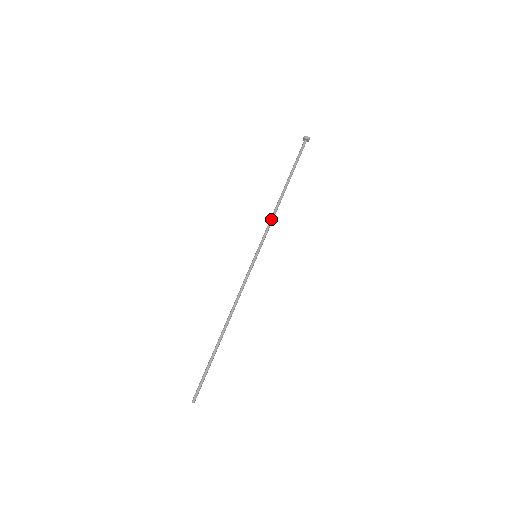
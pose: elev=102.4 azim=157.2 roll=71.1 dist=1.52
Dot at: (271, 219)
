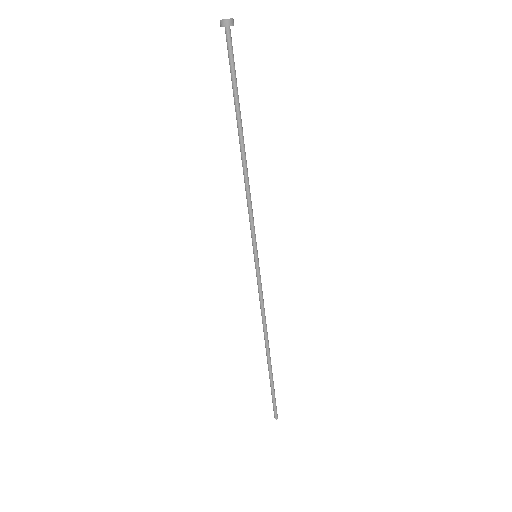
Dot at: (246, 198)
